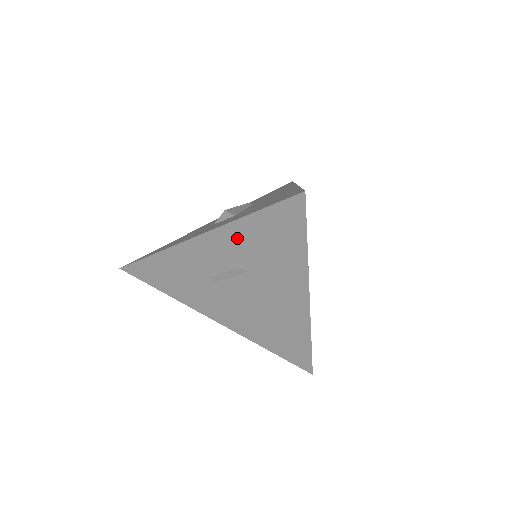
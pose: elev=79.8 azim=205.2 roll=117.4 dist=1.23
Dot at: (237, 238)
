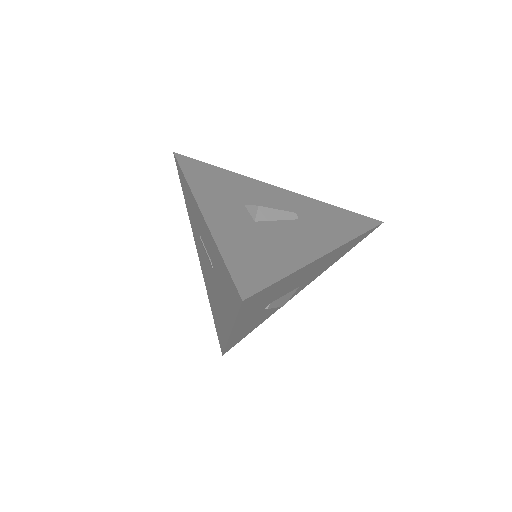
Dot at: (213, 249)
